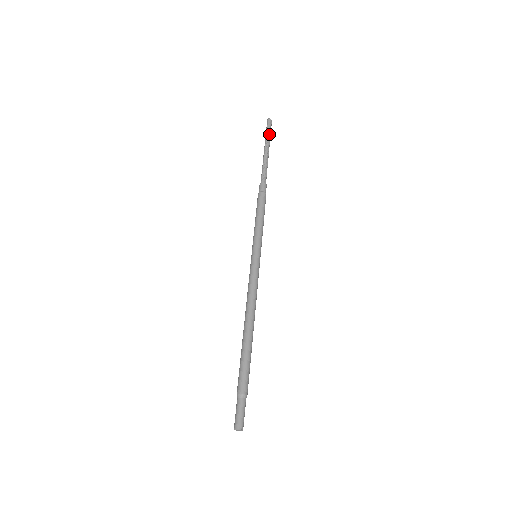
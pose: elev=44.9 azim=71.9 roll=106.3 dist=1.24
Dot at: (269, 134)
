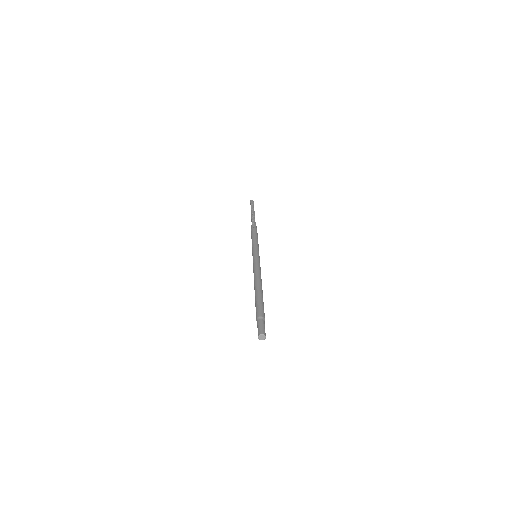
Dot at: (253, 205)
